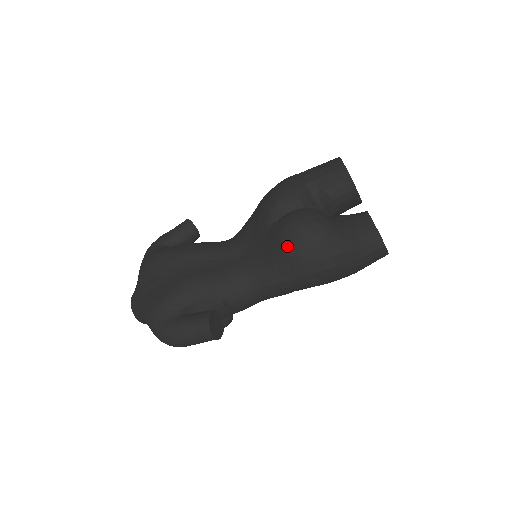
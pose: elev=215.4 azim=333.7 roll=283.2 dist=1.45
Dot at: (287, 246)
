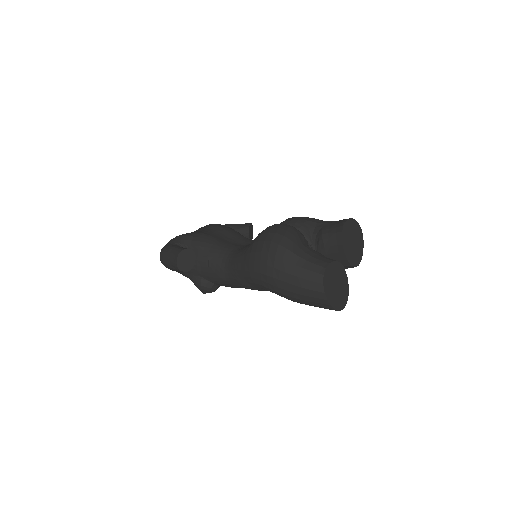
Dot at: (258, 235)
